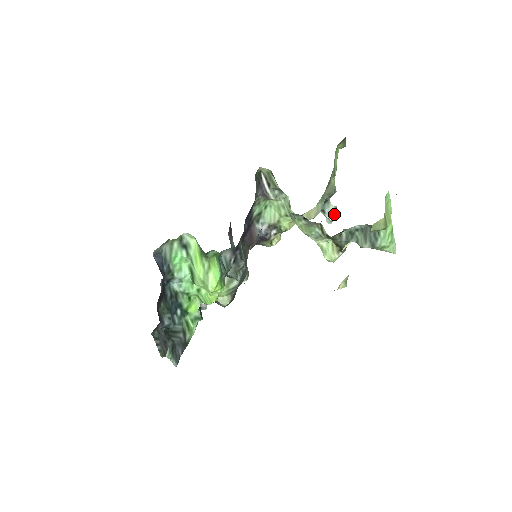
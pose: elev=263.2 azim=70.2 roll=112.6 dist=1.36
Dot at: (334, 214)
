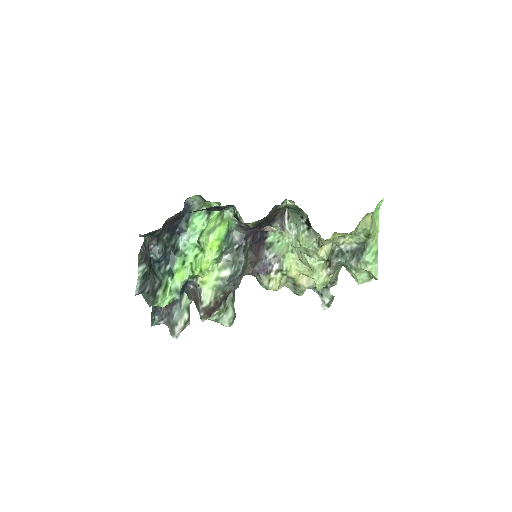
Dot at: (330, 300)
